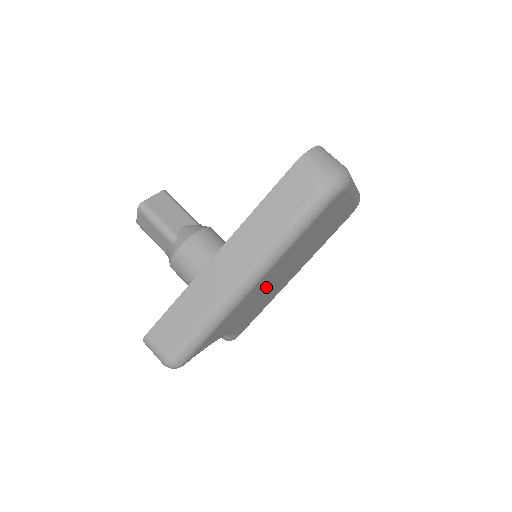
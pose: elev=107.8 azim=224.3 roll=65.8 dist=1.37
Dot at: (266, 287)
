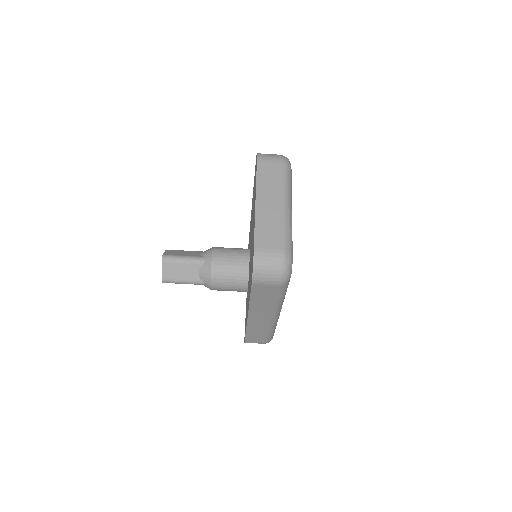
Dot at: occluded
